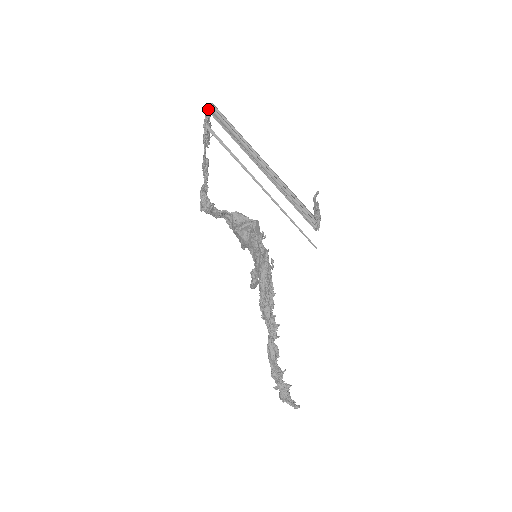
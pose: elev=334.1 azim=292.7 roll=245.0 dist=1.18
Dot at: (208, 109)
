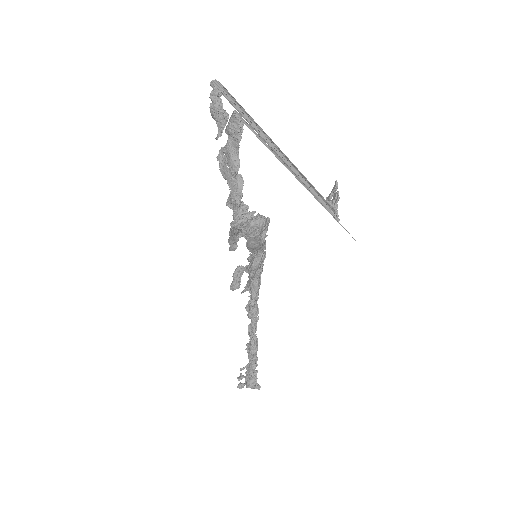
Dot at: (218, 89)
